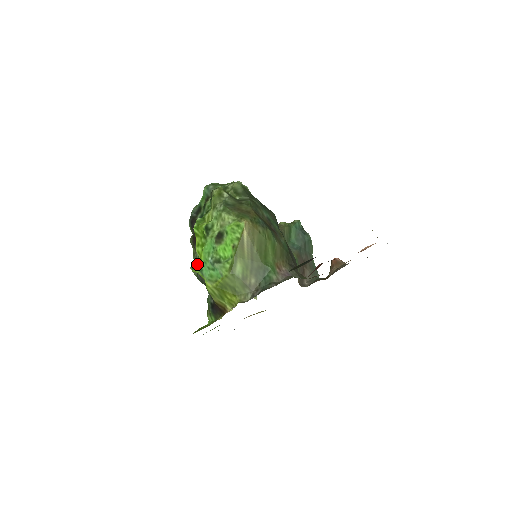
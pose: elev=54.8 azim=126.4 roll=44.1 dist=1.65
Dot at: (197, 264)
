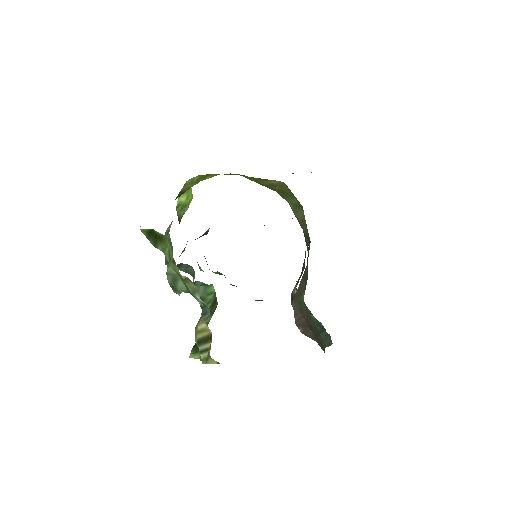
Dot at: occluded
